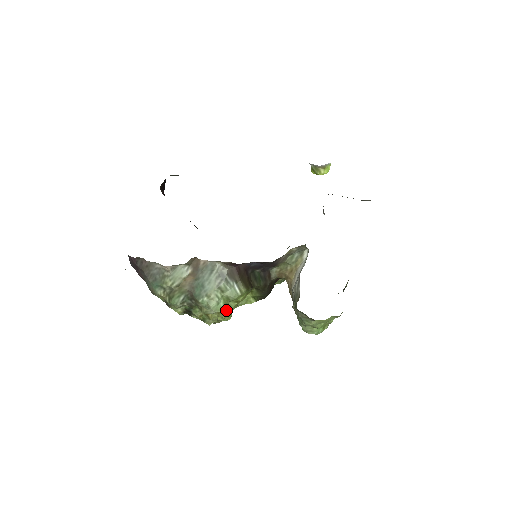
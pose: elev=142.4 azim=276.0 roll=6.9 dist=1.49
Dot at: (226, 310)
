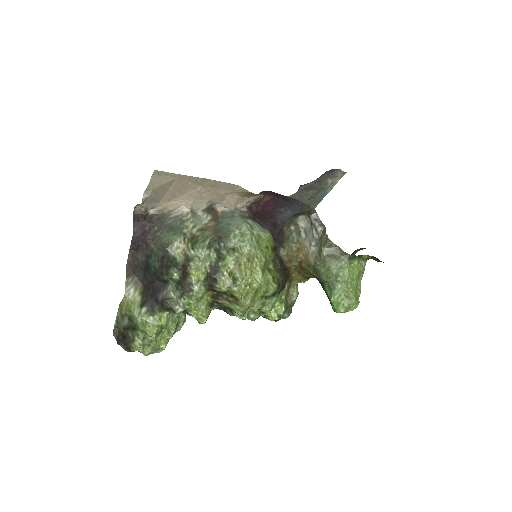
Dot at: (260, 254)
